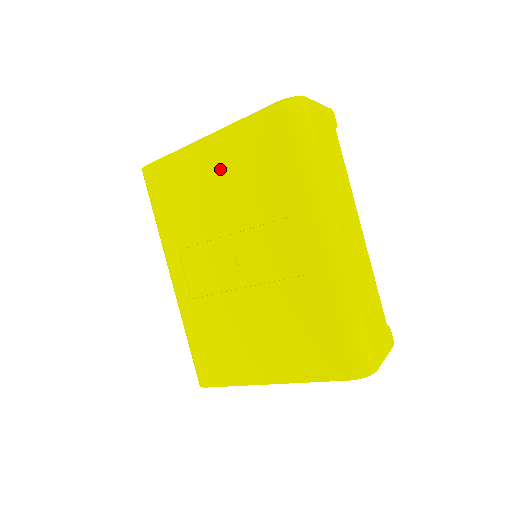
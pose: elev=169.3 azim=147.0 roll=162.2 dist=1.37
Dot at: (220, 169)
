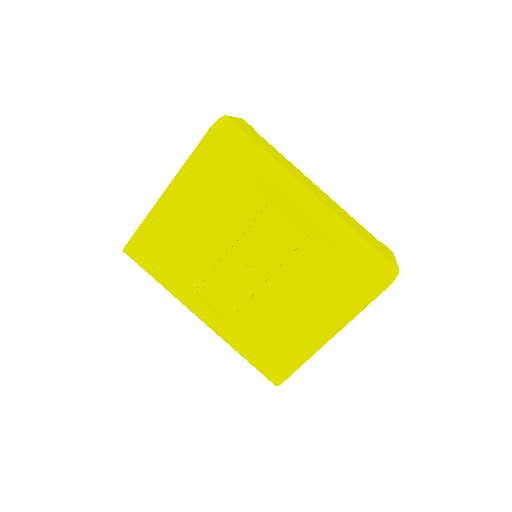
Dot at: (193, 206)
